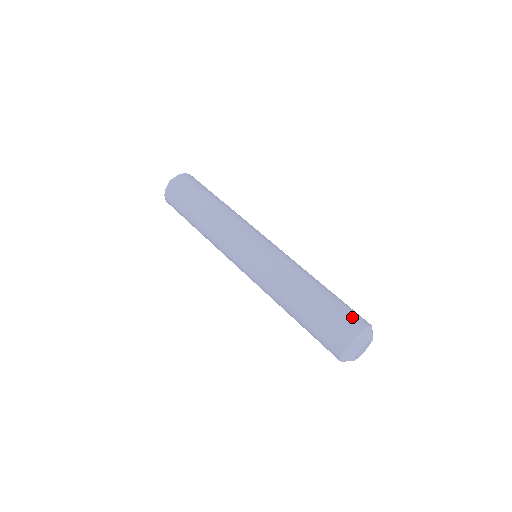
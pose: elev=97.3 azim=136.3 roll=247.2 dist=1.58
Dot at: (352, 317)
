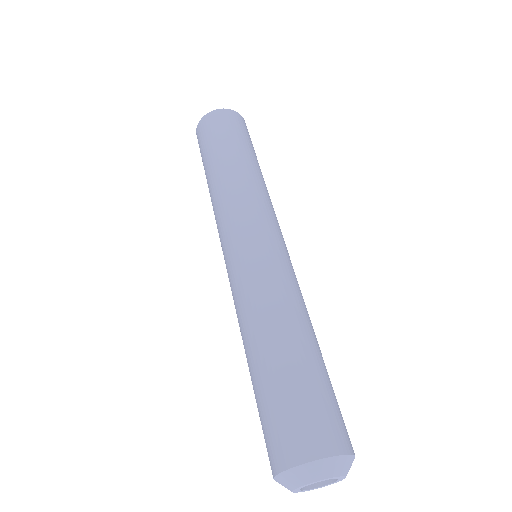
Dot at: (339, 423)
